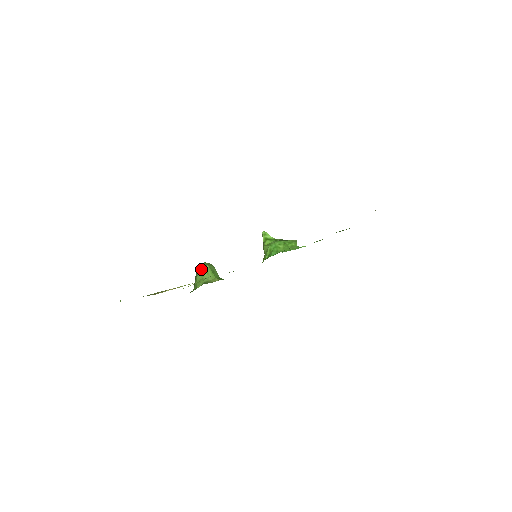
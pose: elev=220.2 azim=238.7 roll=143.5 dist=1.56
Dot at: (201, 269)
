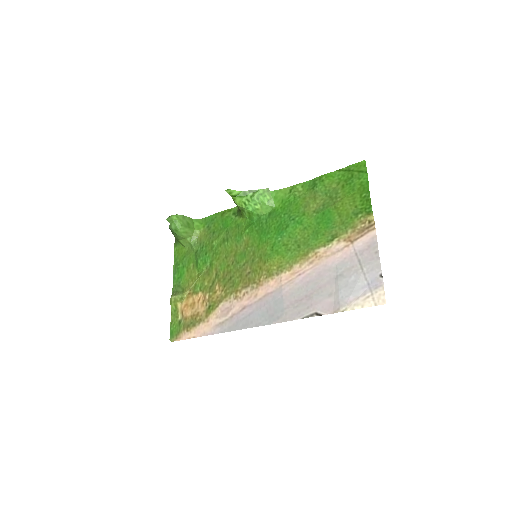
Dot at: (178, 234)
